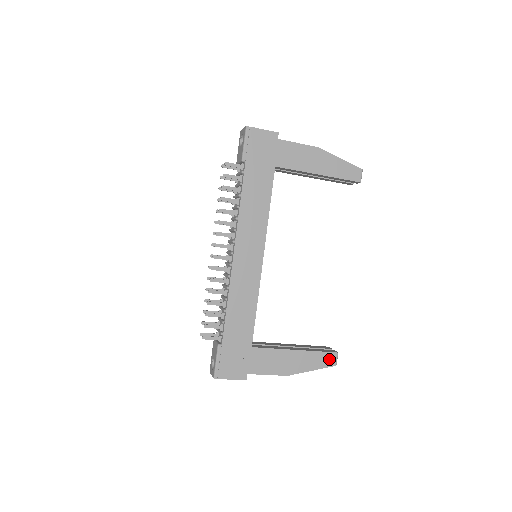
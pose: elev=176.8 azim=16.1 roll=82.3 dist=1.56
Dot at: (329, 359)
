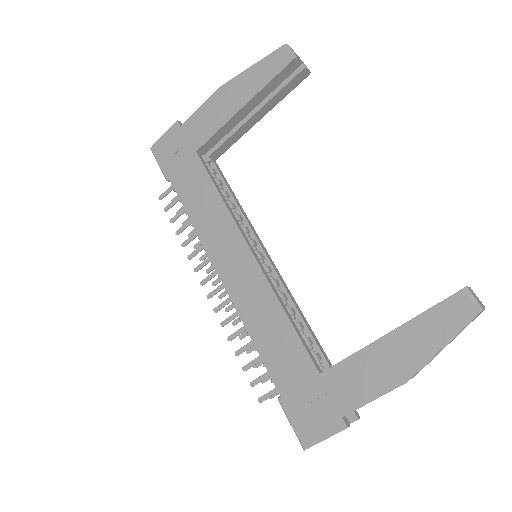
Dot at: (457, 309)
